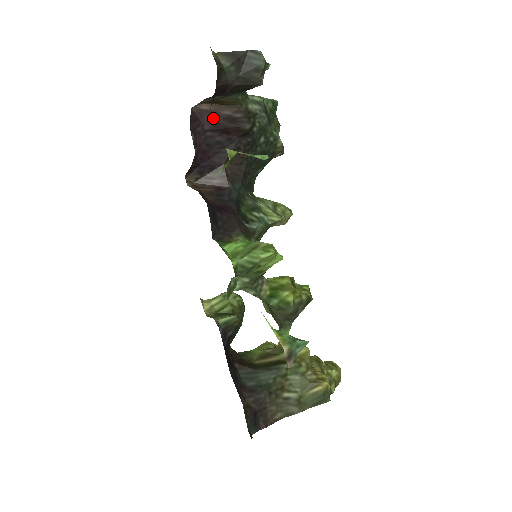
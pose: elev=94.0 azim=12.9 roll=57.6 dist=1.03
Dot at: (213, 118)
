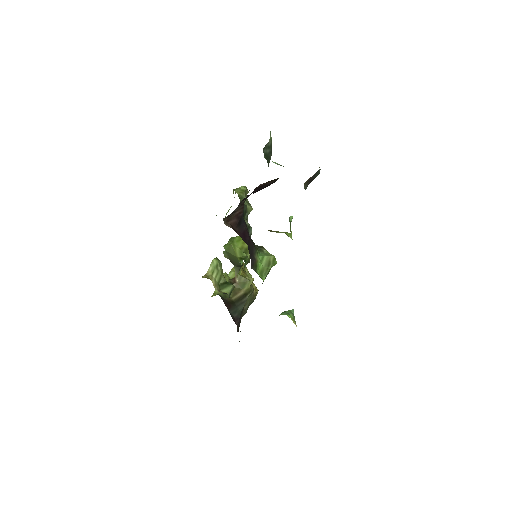
Dot at: (261, 188)
